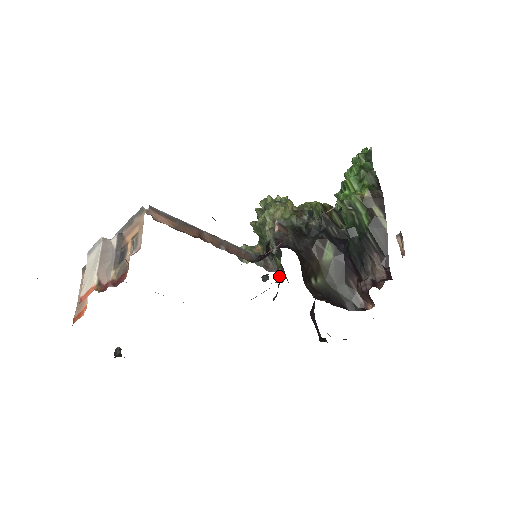
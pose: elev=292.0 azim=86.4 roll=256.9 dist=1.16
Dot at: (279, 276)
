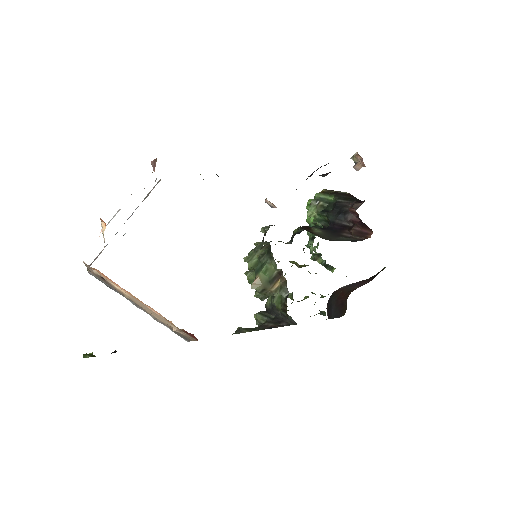
Dot at: (284, 303)
